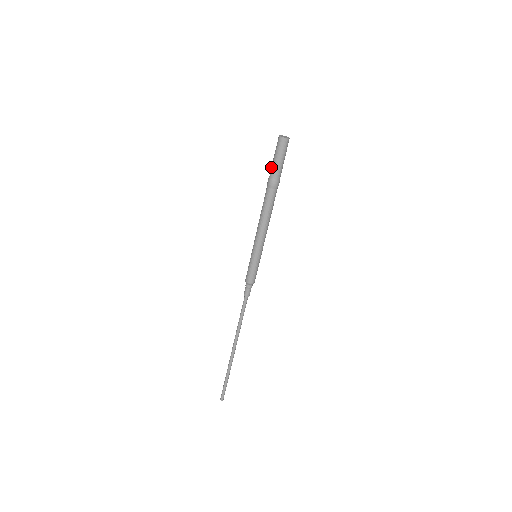
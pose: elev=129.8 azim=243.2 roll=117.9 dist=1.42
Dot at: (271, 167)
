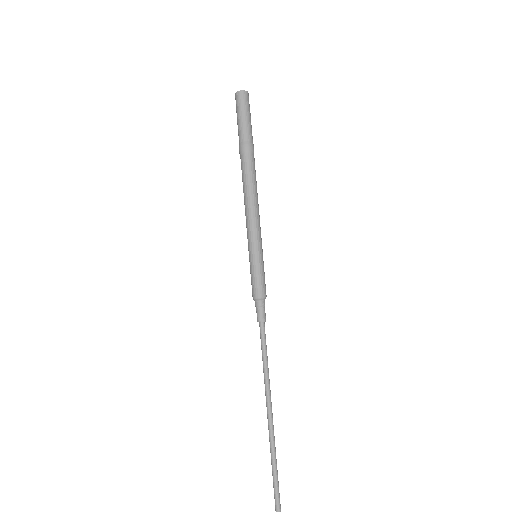
Dot at: (240, 130)
